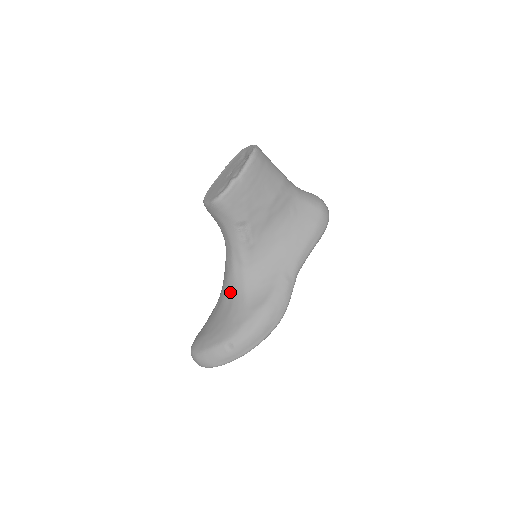
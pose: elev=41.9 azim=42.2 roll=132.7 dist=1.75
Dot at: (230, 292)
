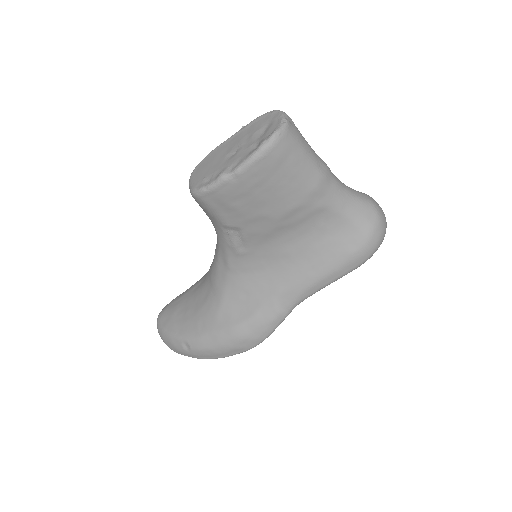
Dot at: (210, 284)
